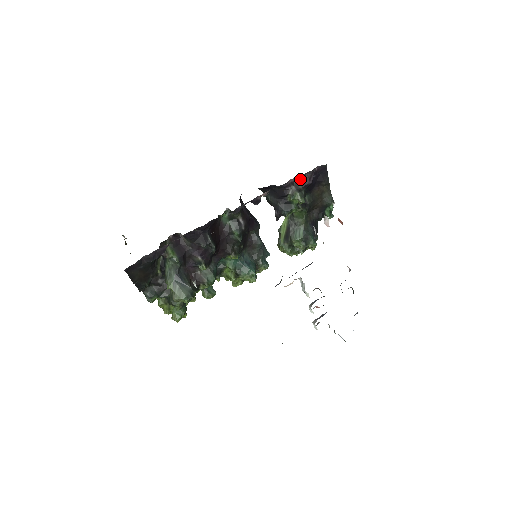
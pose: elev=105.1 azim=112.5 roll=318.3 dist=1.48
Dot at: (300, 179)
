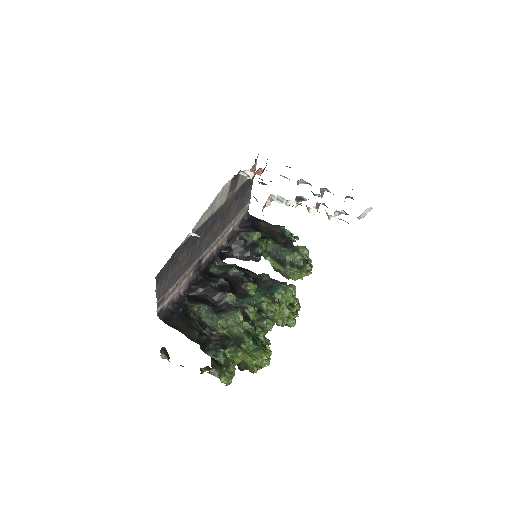
Dot at: (242, 228)
